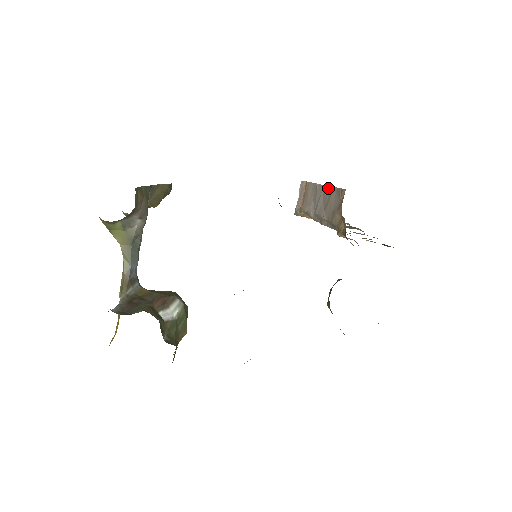
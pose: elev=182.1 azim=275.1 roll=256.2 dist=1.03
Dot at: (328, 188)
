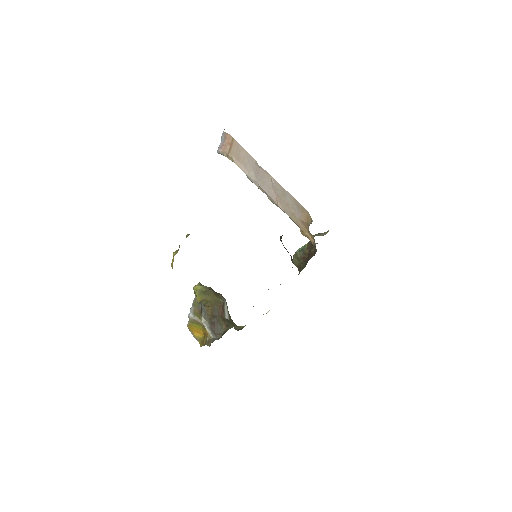
Dot at: (280, 186)
